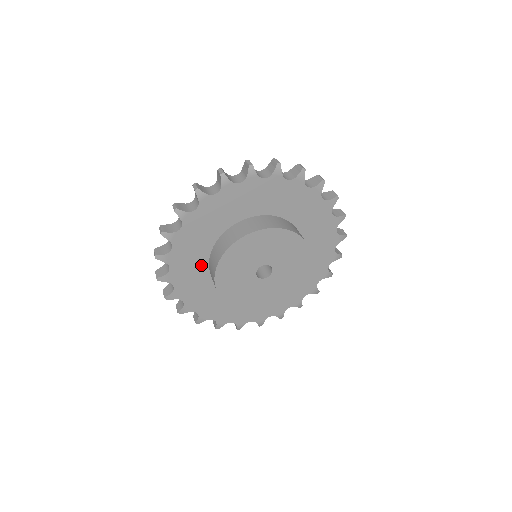
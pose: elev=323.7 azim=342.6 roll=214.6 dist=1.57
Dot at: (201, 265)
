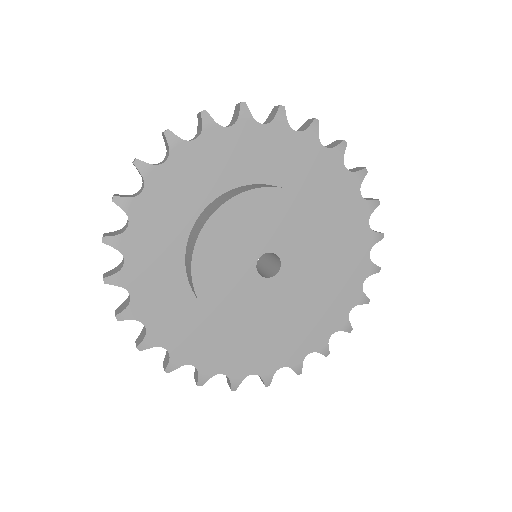
Dot at: (199, 317)
